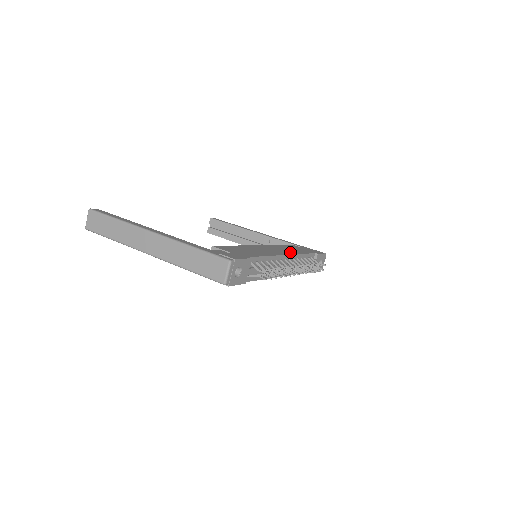
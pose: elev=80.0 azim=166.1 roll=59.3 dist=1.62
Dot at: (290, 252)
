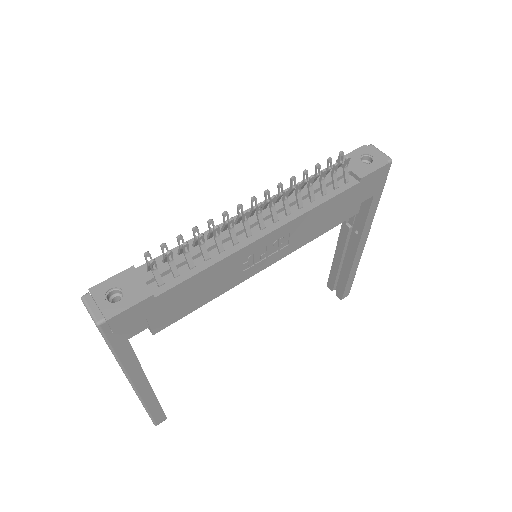
Dot at: occluded
